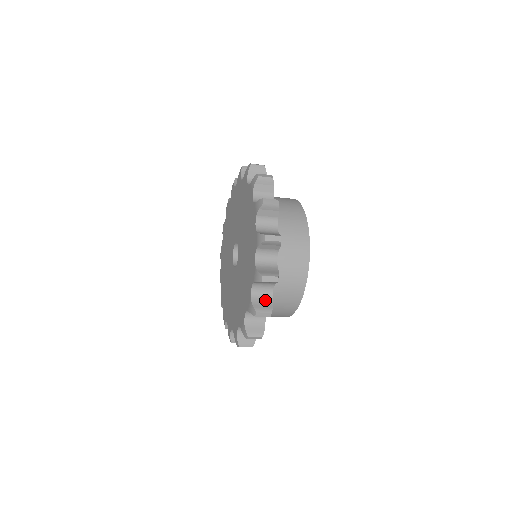
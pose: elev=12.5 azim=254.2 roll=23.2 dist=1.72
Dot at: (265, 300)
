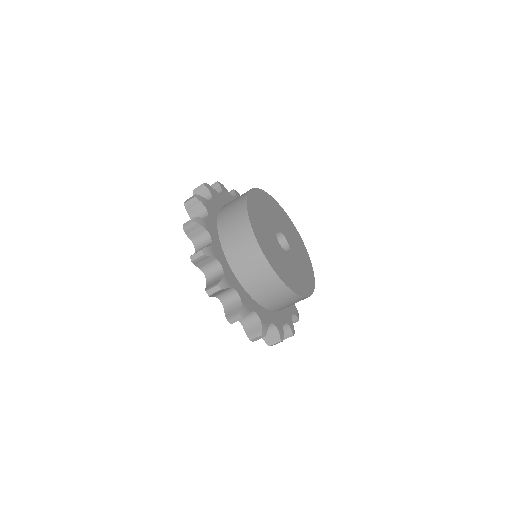
Dot at: occluded
